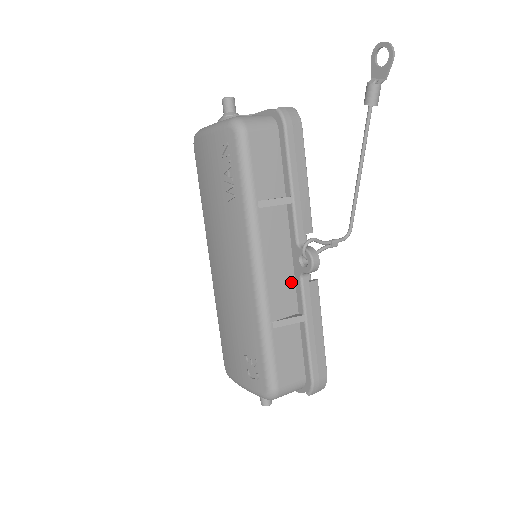
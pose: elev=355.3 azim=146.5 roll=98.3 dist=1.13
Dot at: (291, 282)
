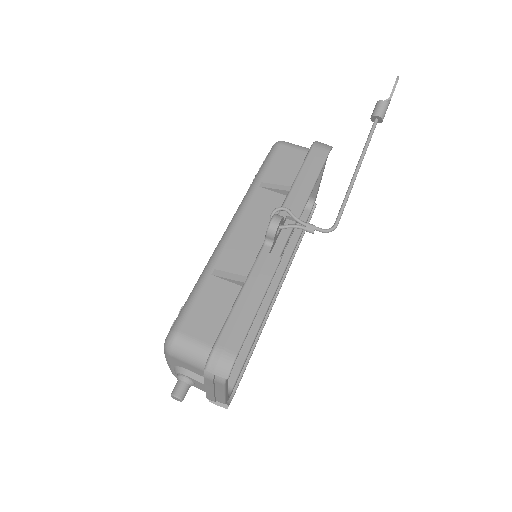
Dot at: (255, 251)
